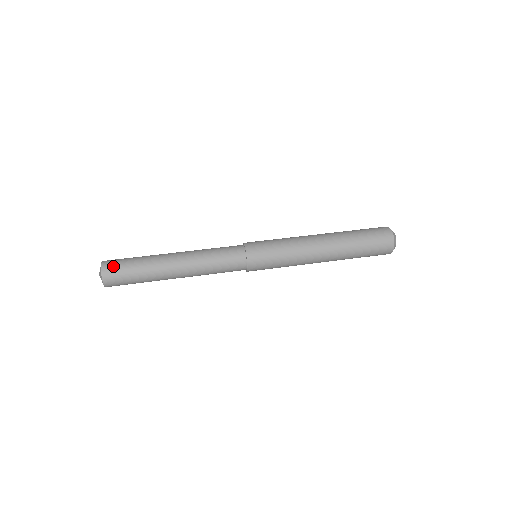
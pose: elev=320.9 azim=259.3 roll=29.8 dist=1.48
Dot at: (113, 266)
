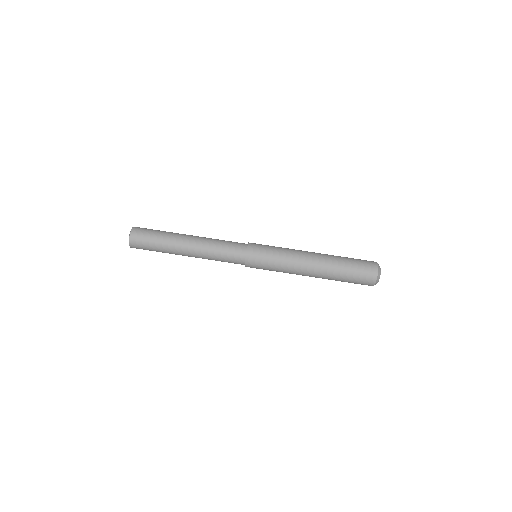
Dot at: (140, 231)
